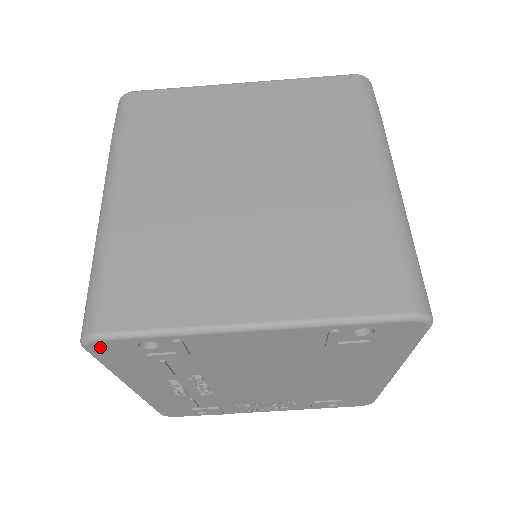
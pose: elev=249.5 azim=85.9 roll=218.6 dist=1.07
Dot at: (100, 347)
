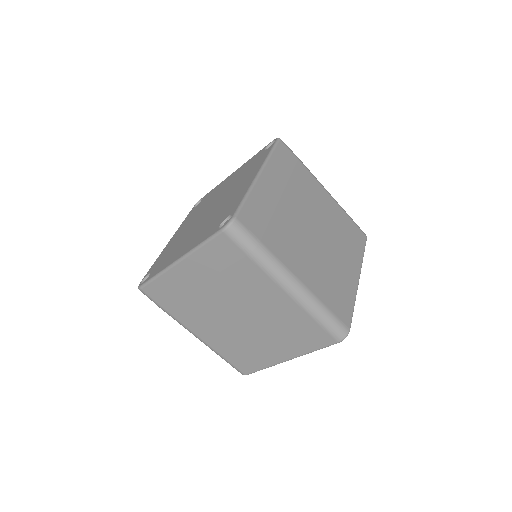
Dot at: occluded
